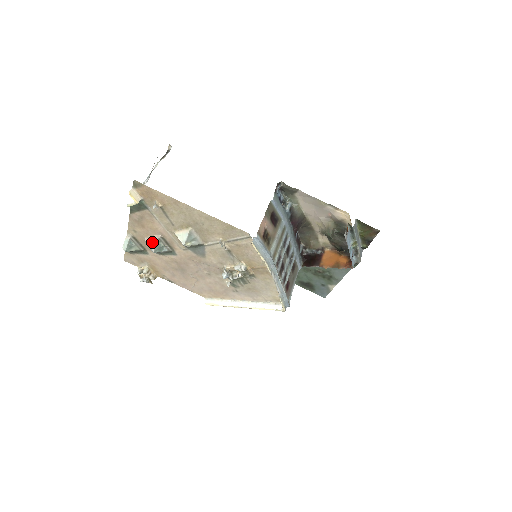
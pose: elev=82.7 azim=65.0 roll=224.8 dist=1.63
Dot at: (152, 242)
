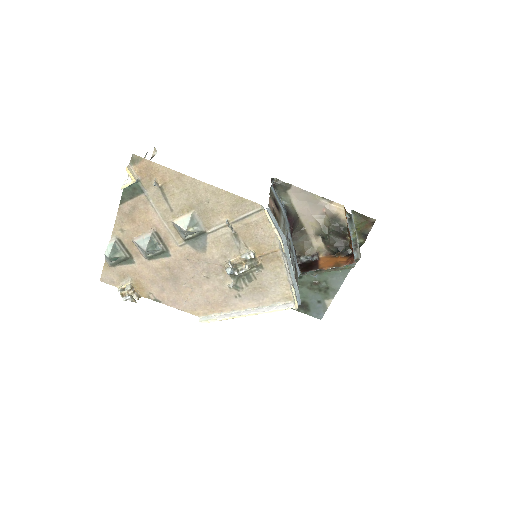
Dot at: (143, 239)
